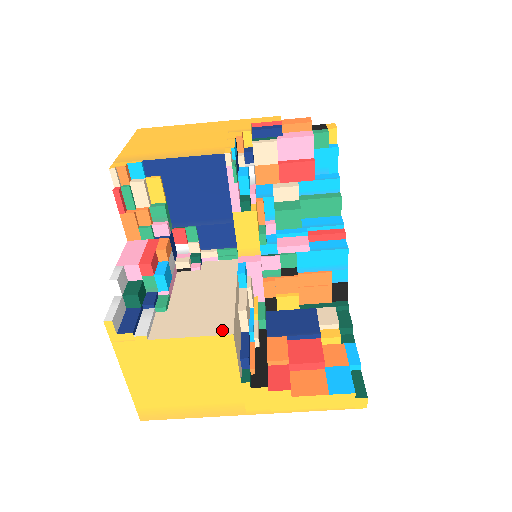
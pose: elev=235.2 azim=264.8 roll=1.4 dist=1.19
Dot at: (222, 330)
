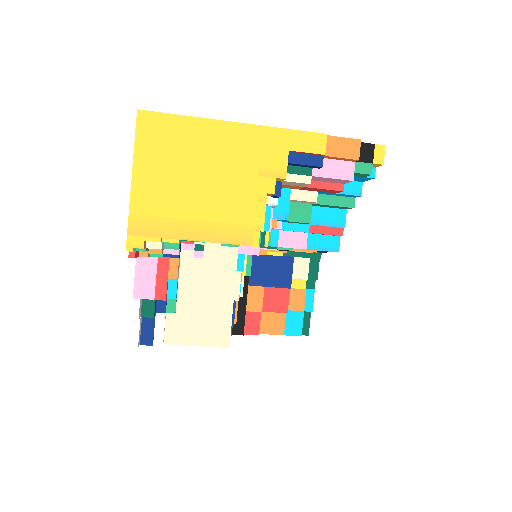
Dot at: (221, 343)
